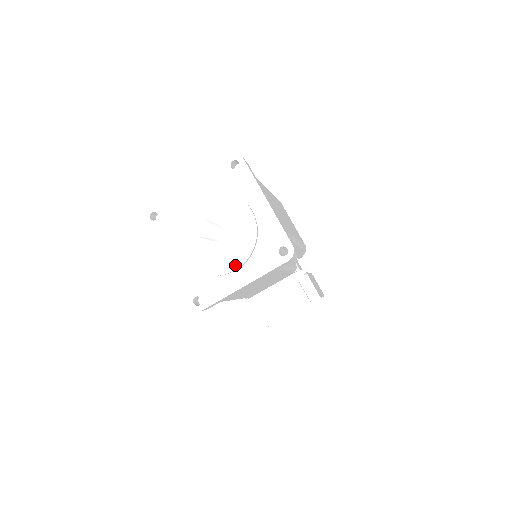
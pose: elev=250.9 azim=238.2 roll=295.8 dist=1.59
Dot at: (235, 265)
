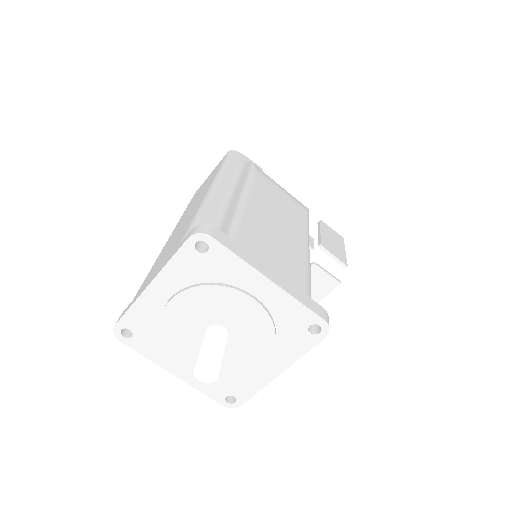
Dot at: (259, 360)
